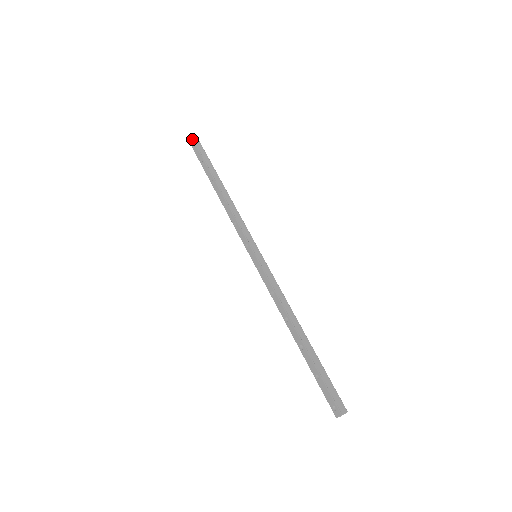
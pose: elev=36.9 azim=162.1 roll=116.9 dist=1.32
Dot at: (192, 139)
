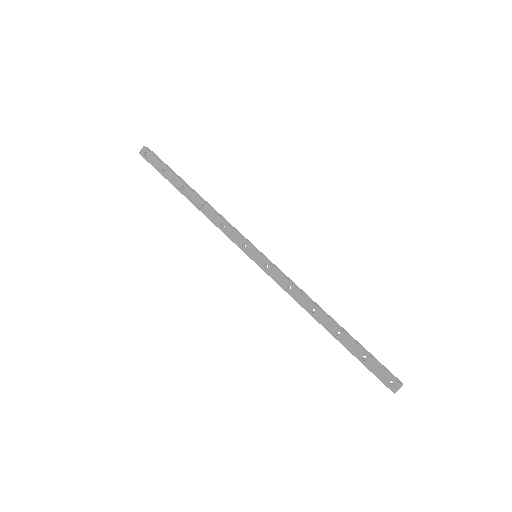
Dot at: (145, 147)
